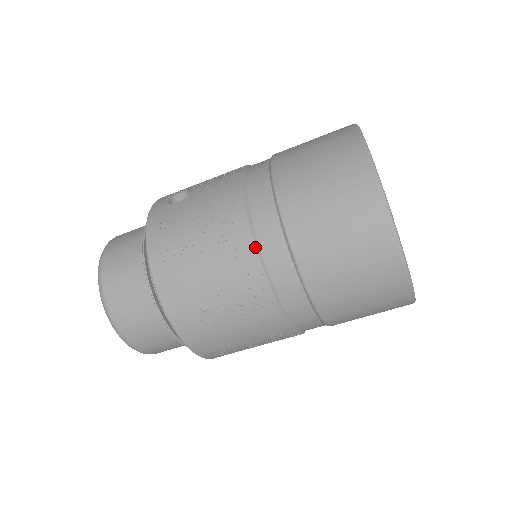
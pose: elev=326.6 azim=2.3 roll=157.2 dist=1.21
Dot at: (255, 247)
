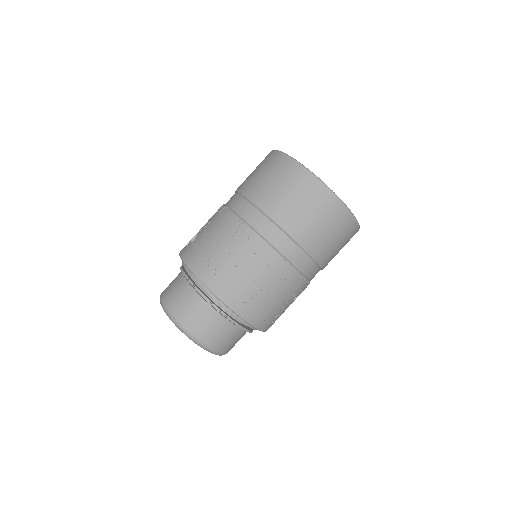
Dot at: (251, 229)
